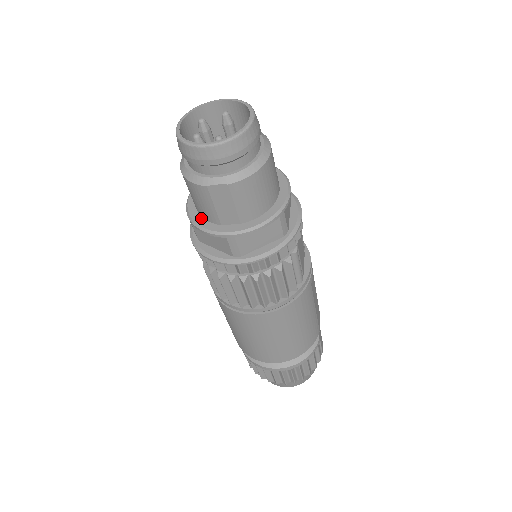
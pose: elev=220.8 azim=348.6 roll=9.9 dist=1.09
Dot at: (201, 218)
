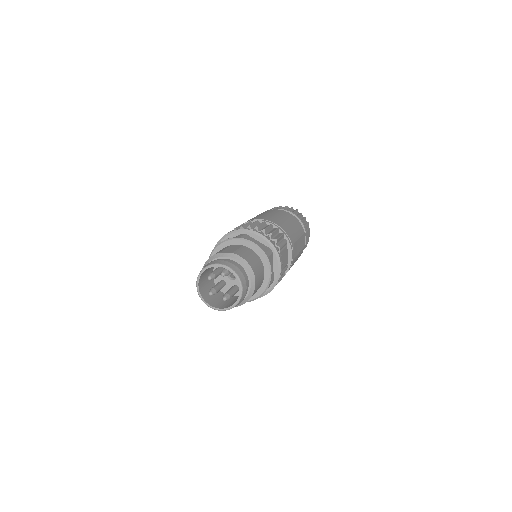
Dot at: occluded
